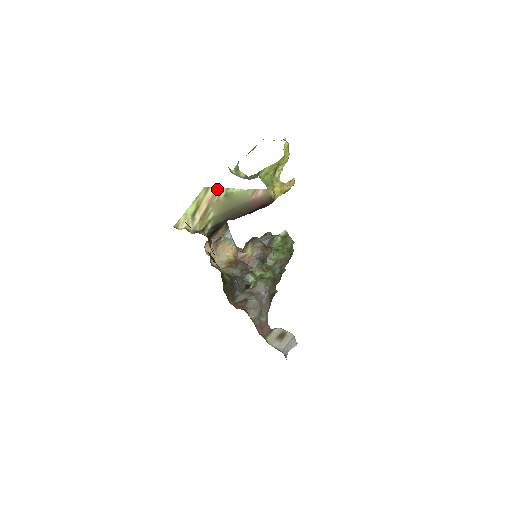
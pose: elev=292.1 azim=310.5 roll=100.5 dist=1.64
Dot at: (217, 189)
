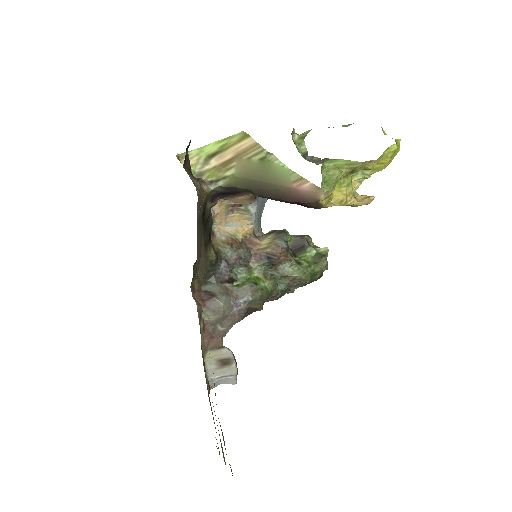
Dot at: (257, 144)
